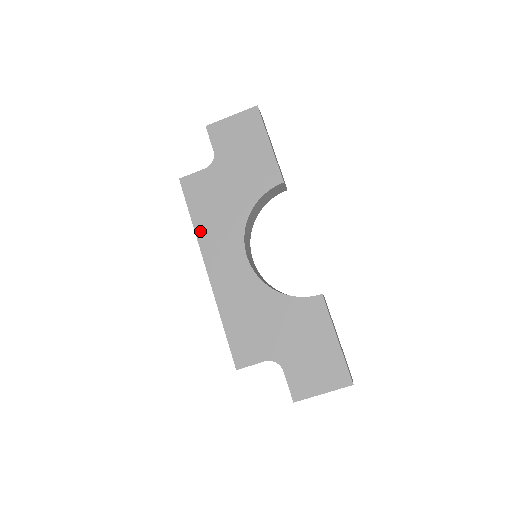
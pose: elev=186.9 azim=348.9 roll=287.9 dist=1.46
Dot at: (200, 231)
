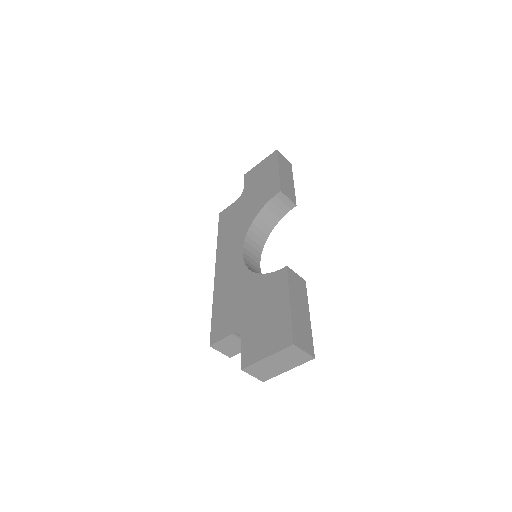
Dot at: (220, 243)
